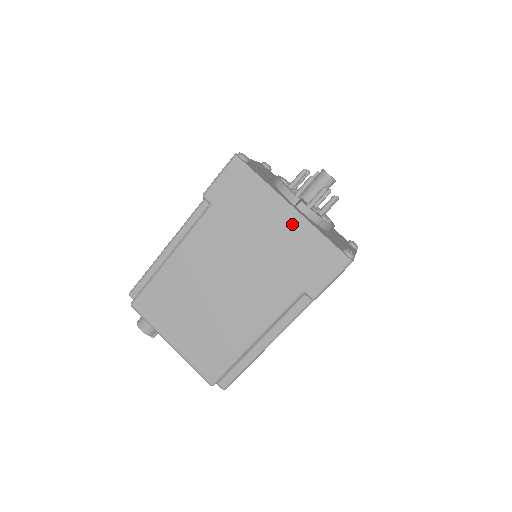
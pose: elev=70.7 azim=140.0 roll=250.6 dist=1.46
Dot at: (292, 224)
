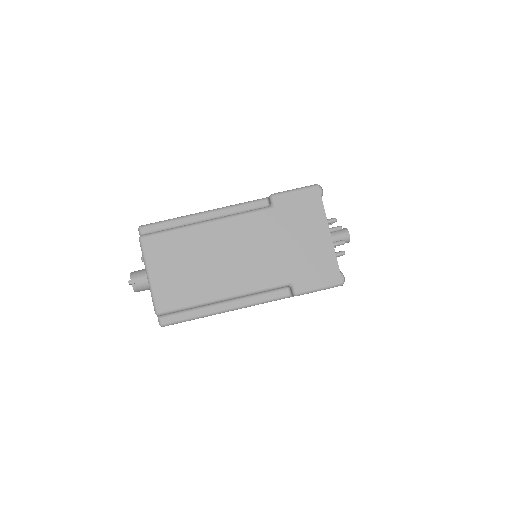
Dot at: occluded
